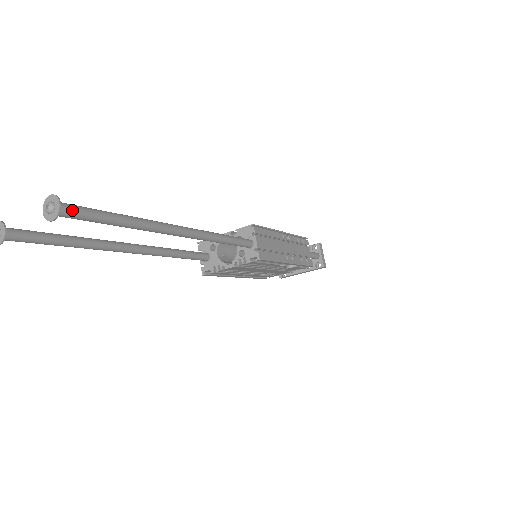
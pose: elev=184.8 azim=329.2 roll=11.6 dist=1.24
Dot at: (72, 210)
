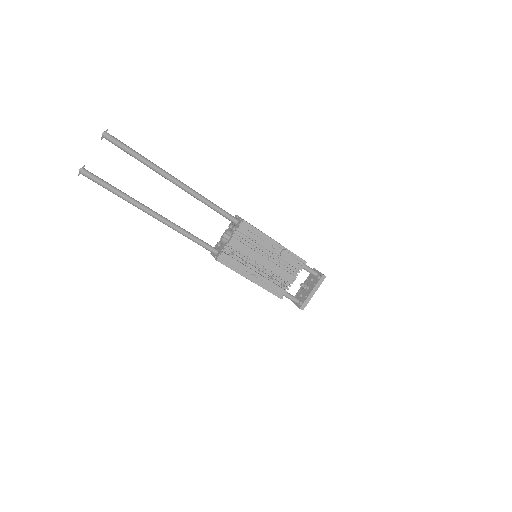
Dot at: (113, 137)
